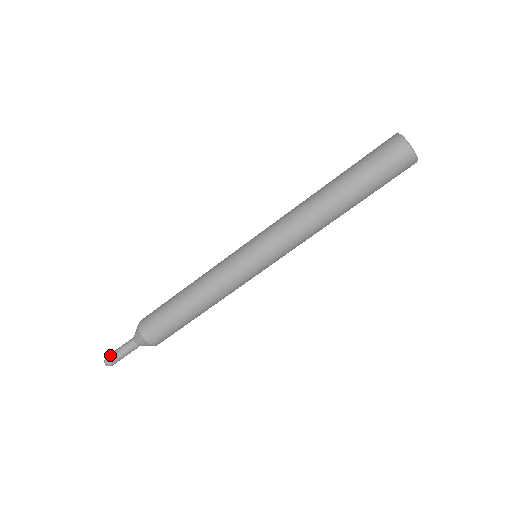
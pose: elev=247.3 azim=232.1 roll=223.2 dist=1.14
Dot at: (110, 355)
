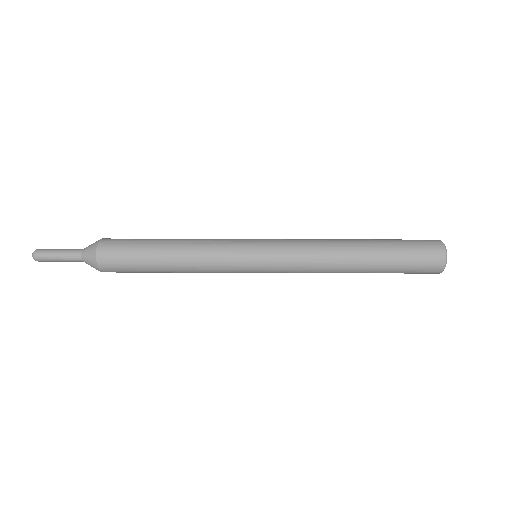
Dot at: occluded
